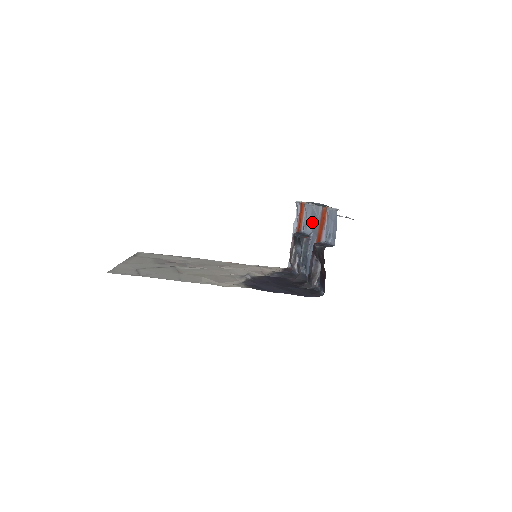
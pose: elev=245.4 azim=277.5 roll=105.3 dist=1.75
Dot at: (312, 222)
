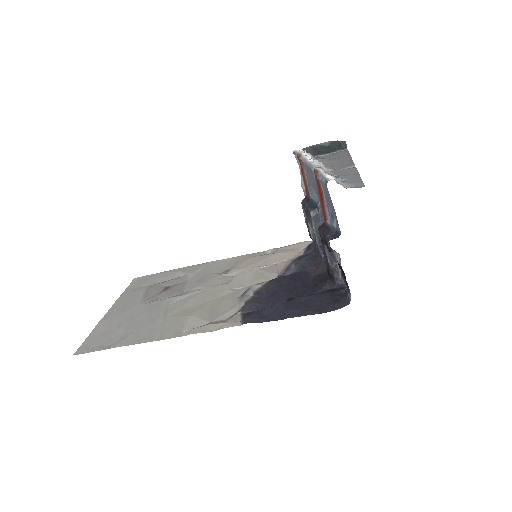
Dot at: (314, 186)
